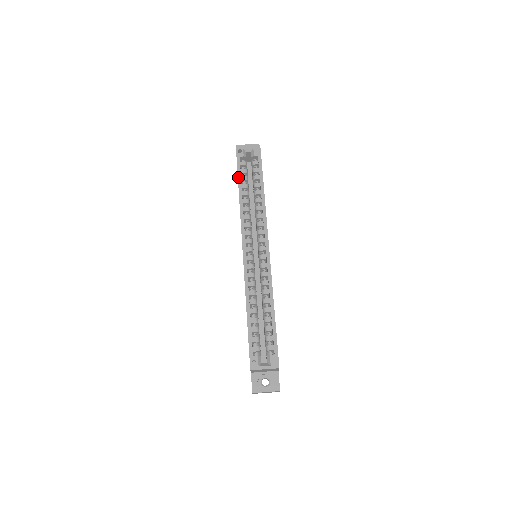
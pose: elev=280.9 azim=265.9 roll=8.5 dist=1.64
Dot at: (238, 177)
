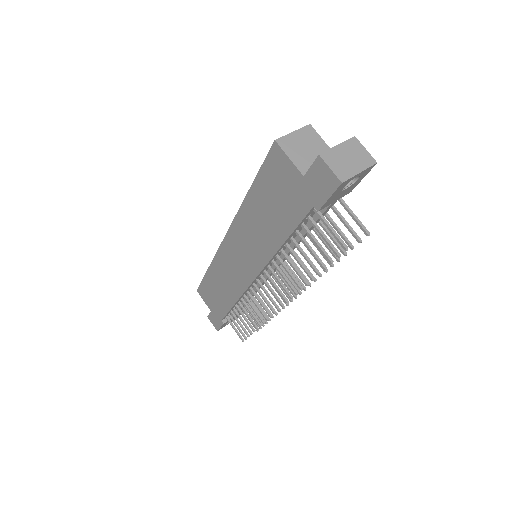
Dot at: (204, 277)
